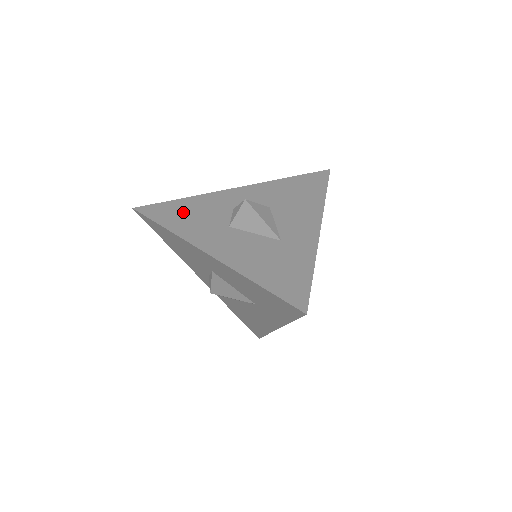
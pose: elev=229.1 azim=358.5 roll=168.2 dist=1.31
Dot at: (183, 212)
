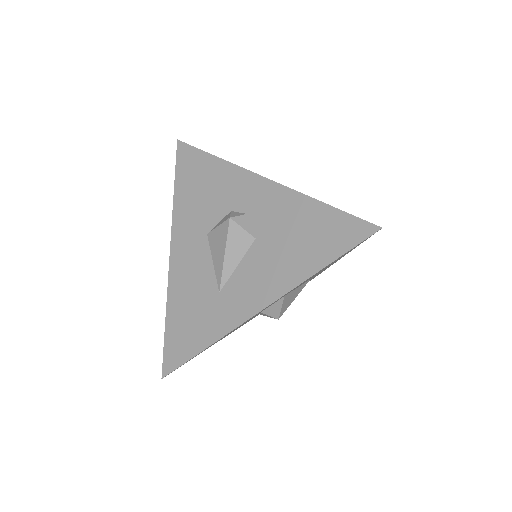
Dot at: (198, 179)
